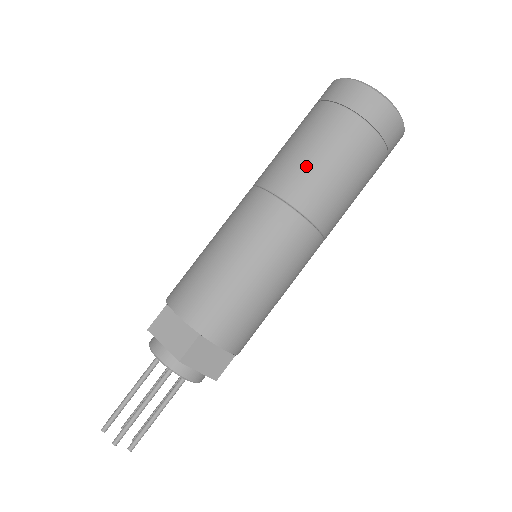
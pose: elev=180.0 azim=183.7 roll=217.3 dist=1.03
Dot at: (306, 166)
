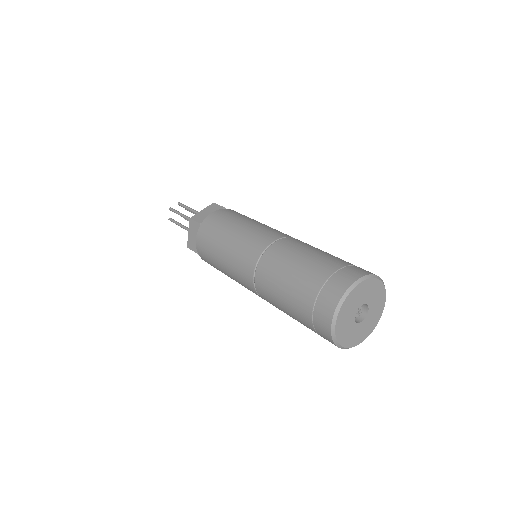
Dot at: (273, 291)
